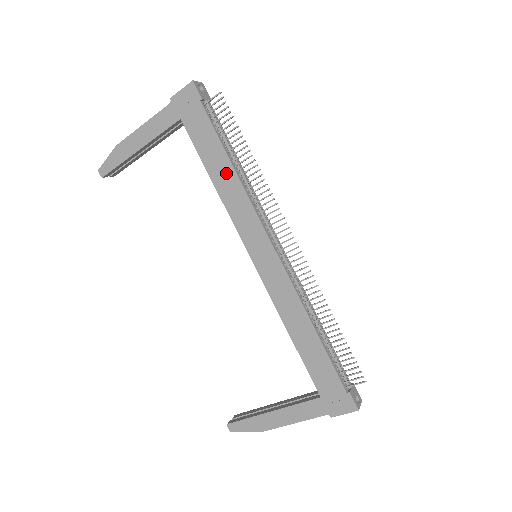
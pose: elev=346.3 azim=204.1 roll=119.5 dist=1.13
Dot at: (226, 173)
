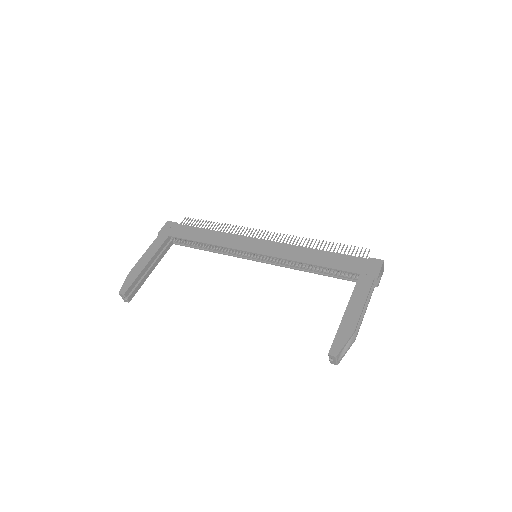
Dot at: (211, 235)
